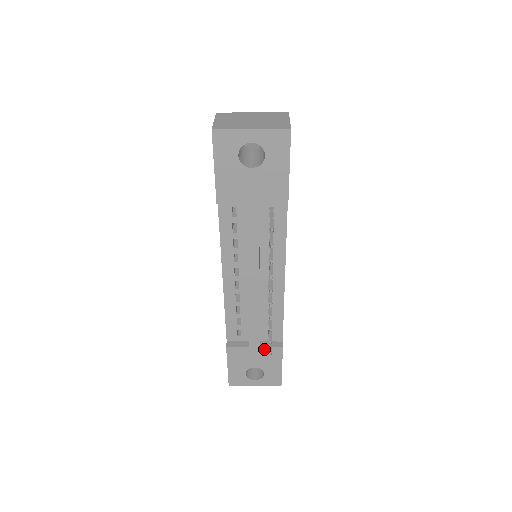
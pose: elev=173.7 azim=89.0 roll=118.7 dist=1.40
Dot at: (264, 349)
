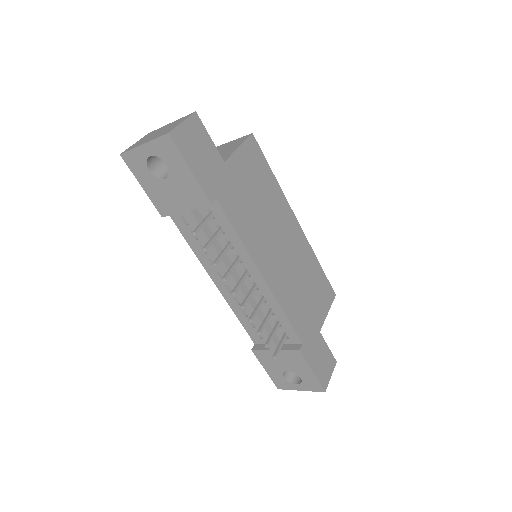
Dot at: (284, 352)
